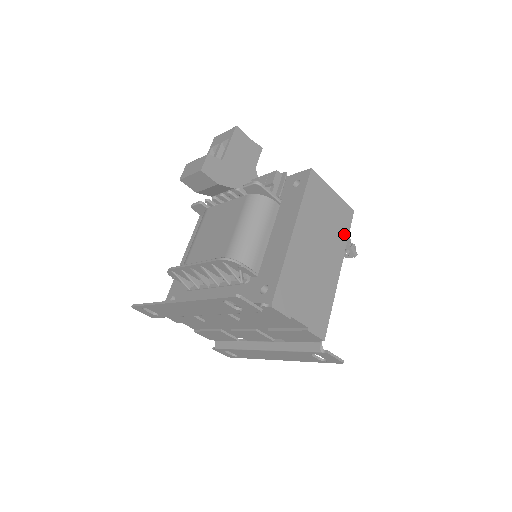
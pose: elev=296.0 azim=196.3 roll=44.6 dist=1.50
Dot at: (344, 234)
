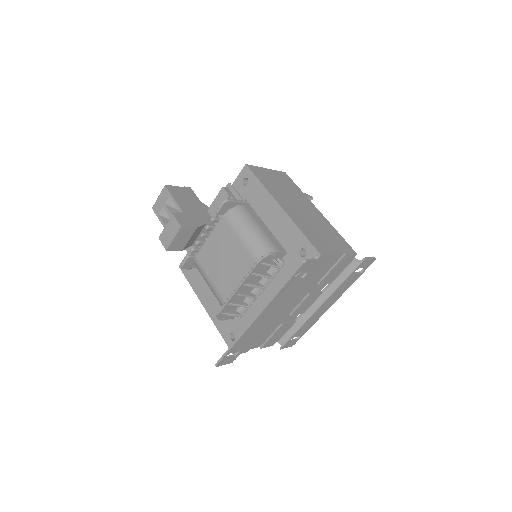
Dot at: (297, 189)
